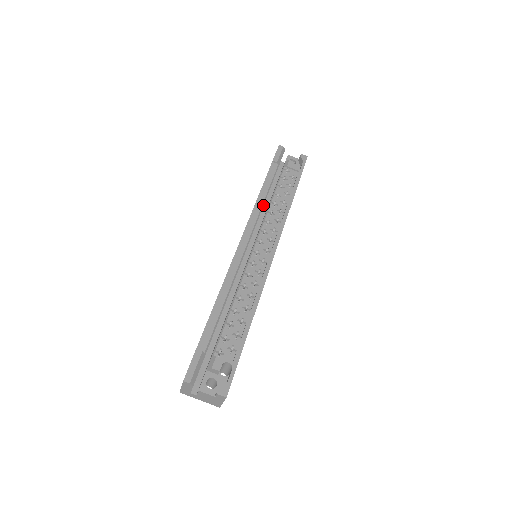
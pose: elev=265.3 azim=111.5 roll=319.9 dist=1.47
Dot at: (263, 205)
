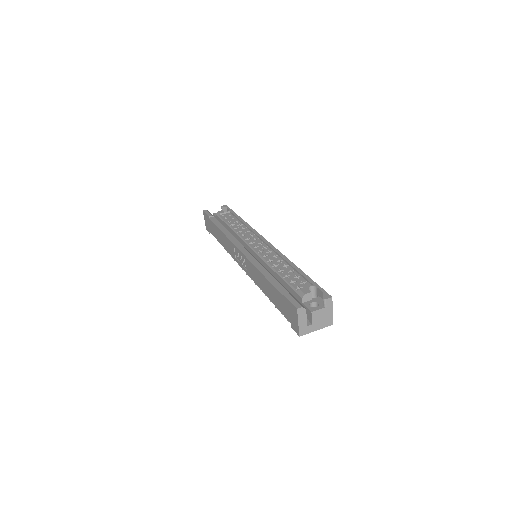
Dot at: (230, 233)
